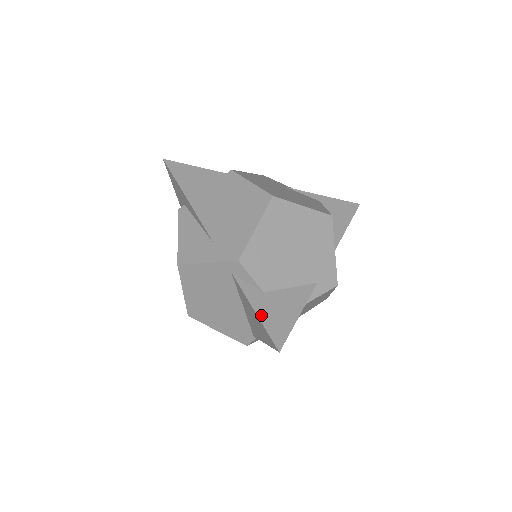
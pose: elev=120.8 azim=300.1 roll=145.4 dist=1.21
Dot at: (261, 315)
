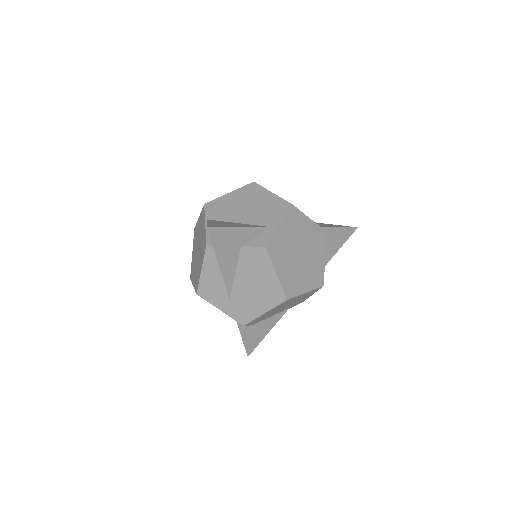
Dot at: (245, 340)
